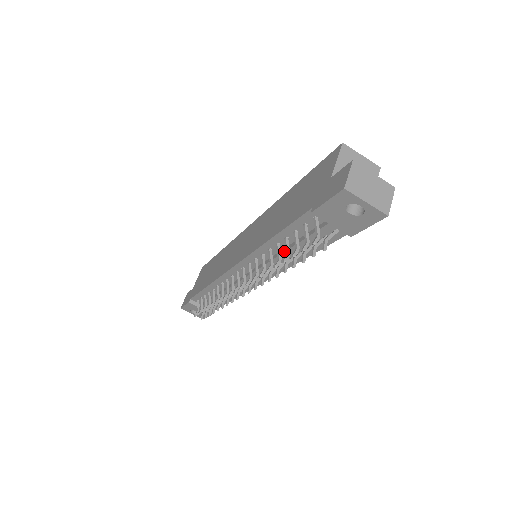
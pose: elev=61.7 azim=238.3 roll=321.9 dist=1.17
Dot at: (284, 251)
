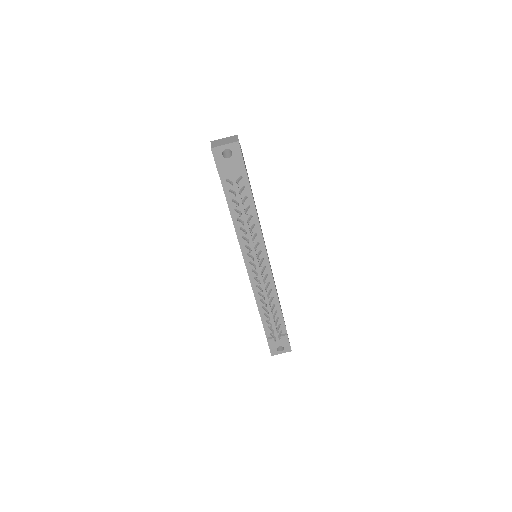
Dot at: (243, 218)
